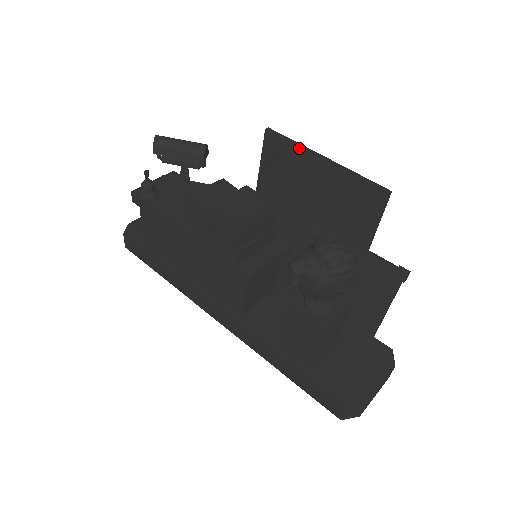
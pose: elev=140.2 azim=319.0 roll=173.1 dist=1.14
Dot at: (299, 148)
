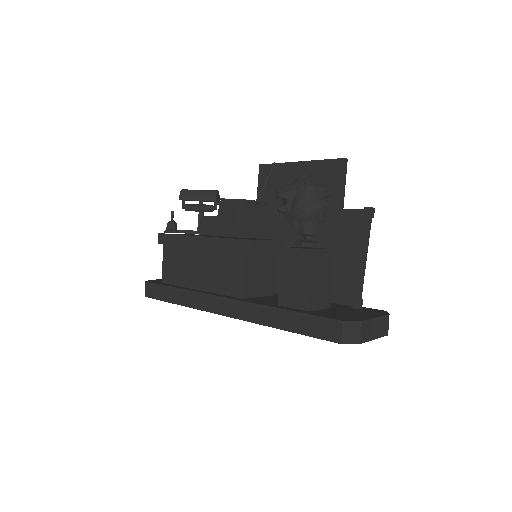
Dot at: (283, 164)
